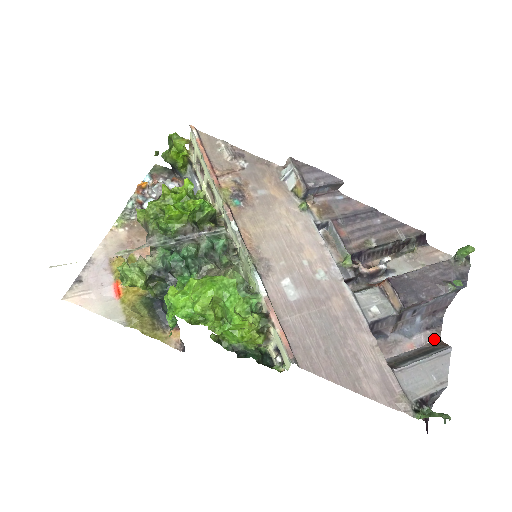
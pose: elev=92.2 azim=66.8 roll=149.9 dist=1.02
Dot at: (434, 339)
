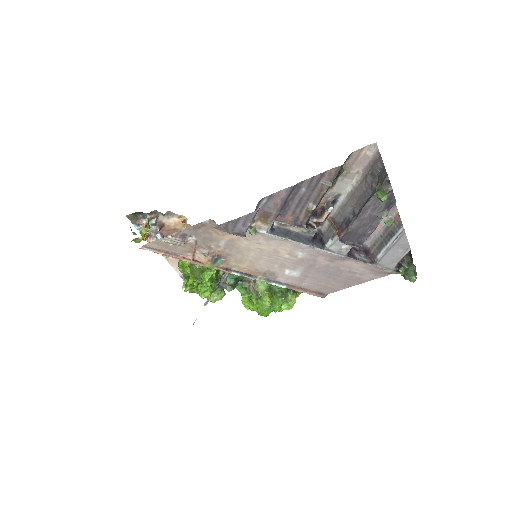
Dot at: (393, 213)
